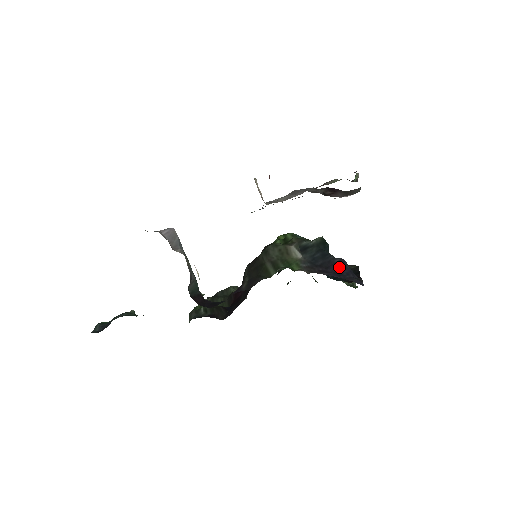
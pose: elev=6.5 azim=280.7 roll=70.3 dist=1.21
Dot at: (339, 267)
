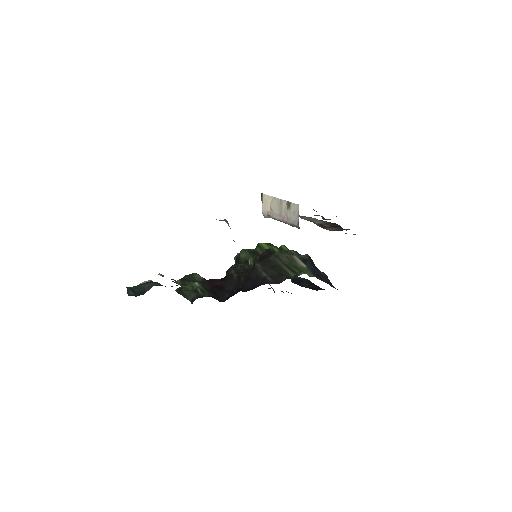
Dot at: (327, 279)
